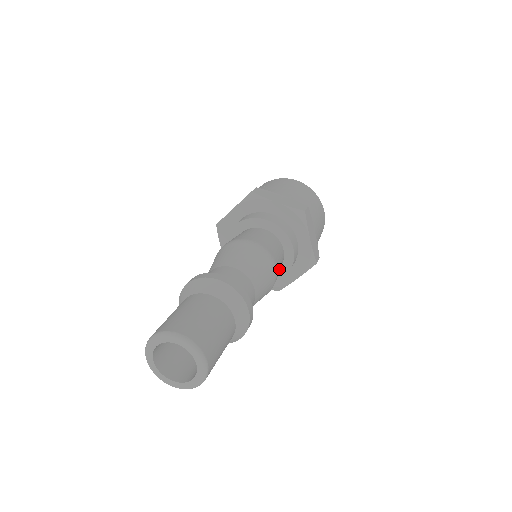
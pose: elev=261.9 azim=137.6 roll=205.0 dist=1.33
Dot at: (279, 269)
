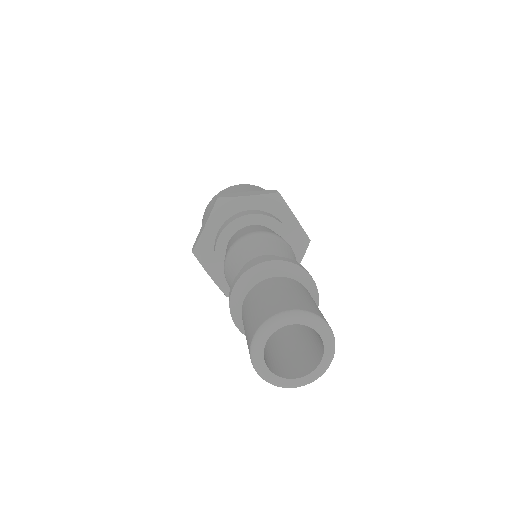
Dot at: occluded
